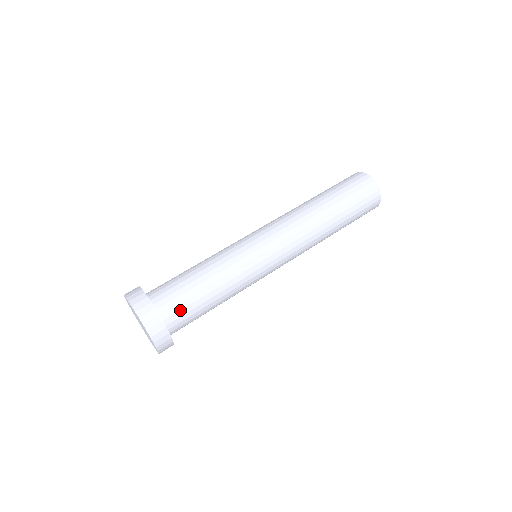
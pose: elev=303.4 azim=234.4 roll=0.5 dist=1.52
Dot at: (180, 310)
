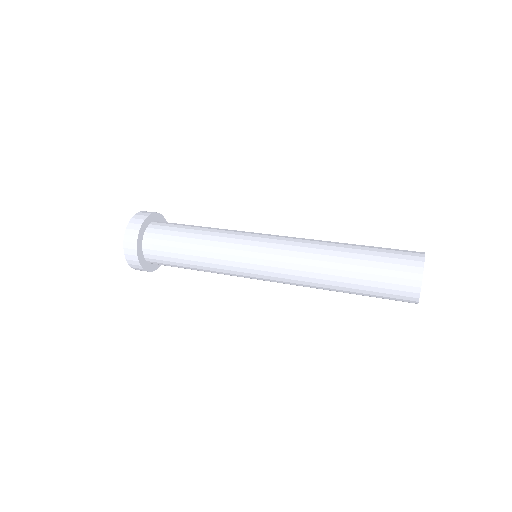
Dot at: (159, 255)
